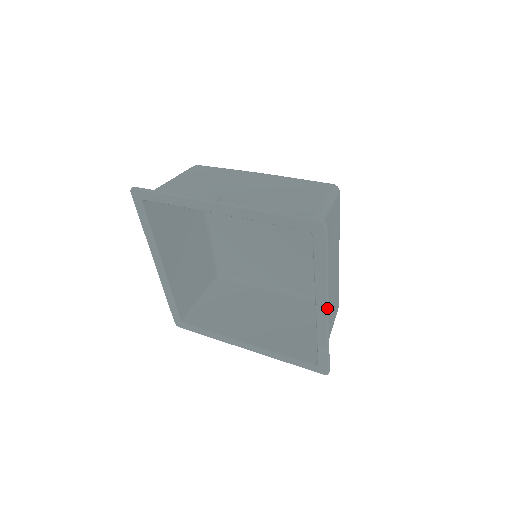
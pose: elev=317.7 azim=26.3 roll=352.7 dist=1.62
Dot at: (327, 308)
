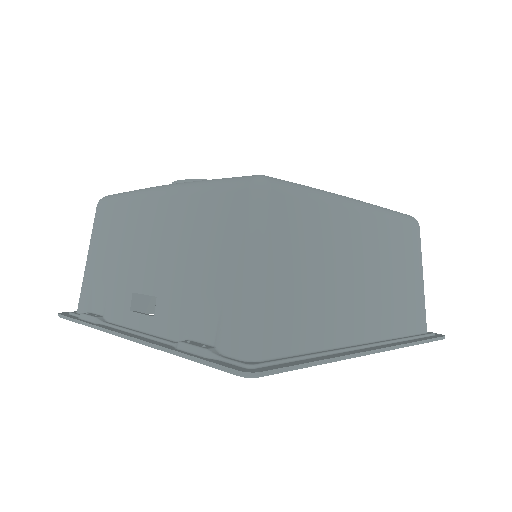
Dot at: (372, 353)
